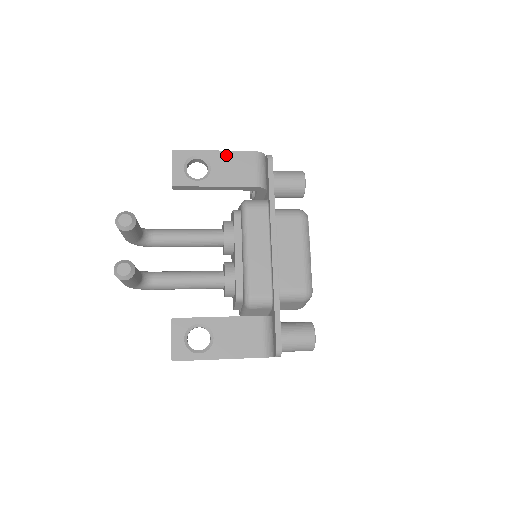
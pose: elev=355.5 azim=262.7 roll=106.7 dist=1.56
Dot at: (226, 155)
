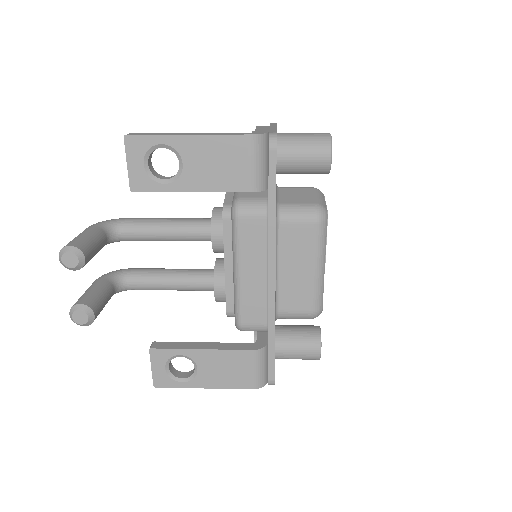
Dot at: (204, 142)
